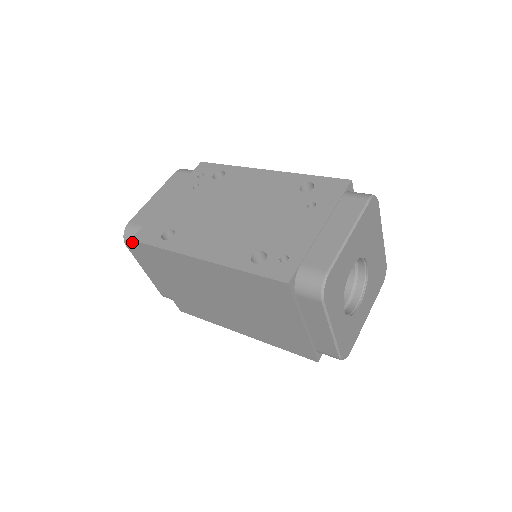
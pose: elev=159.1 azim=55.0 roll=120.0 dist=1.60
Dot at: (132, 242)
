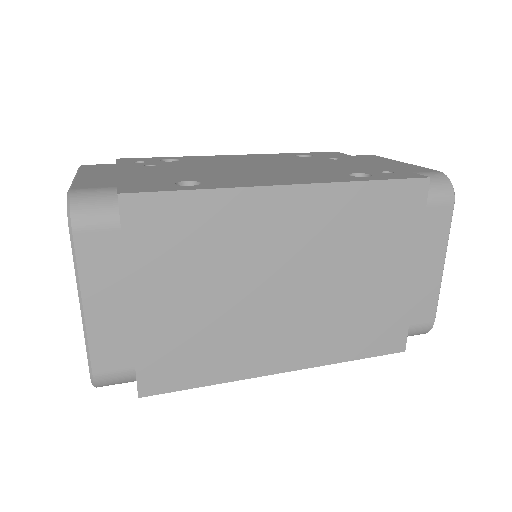
Dot at: (118, 200)
